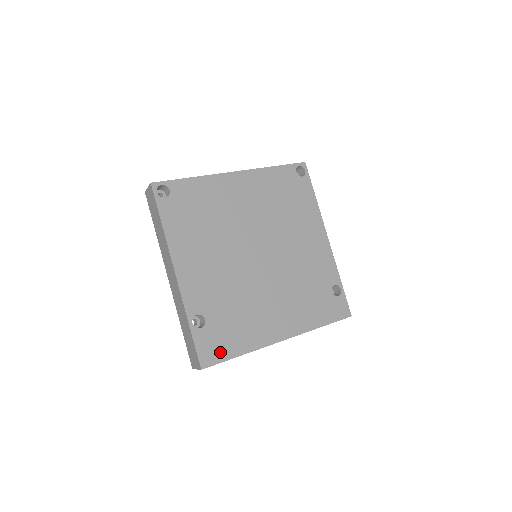
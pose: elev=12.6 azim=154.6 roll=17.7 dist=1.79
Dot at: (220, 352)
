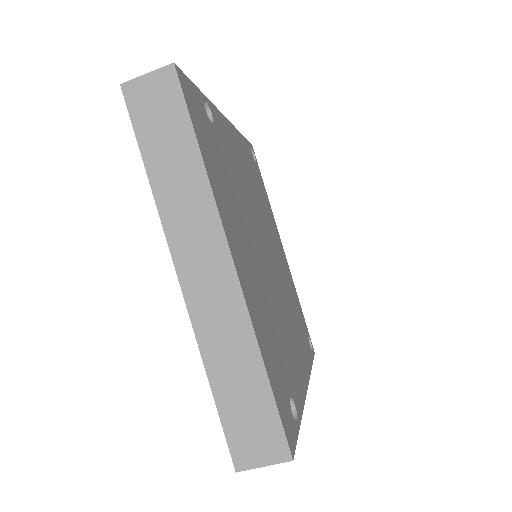
Dot at: (195, 117)
